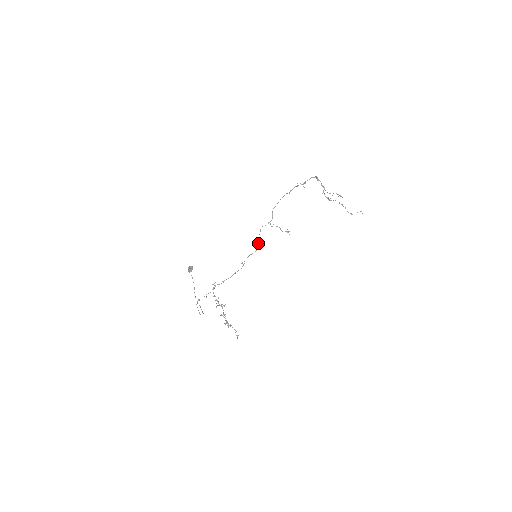
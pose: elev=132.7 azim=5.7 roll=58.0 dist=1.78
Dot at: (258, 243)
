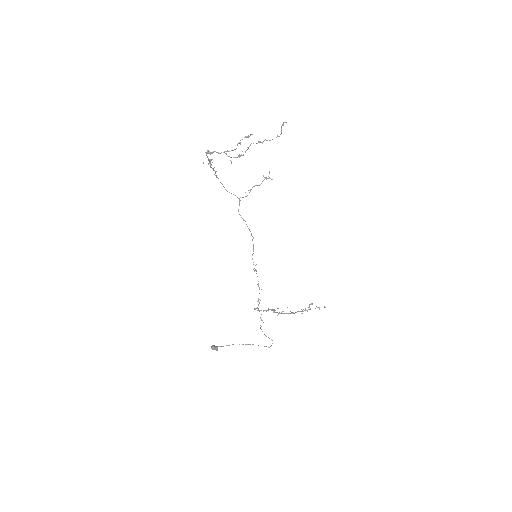
Dot at: occluded
